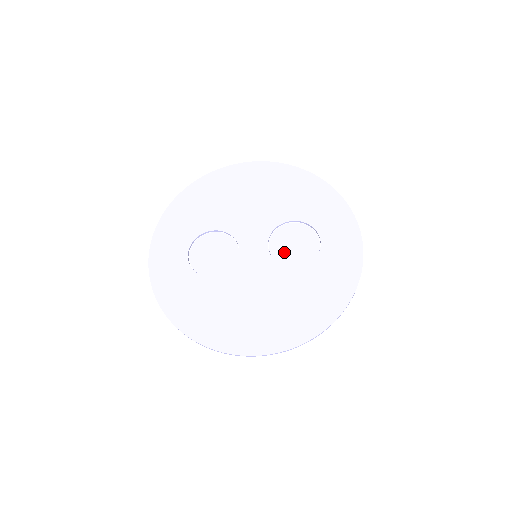
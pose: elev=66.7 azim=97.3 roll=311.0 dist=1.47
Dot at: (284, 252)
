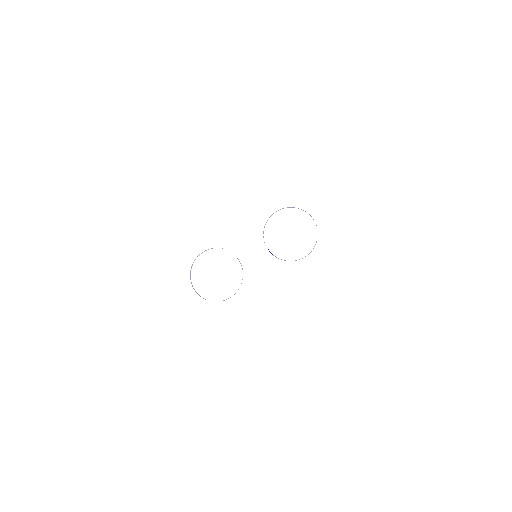
Dot at: (284, 246)
